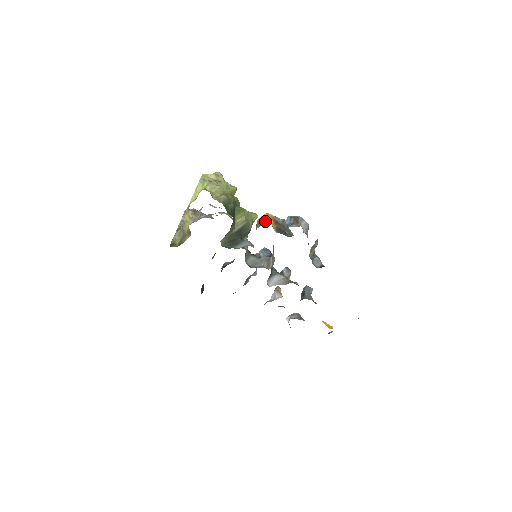
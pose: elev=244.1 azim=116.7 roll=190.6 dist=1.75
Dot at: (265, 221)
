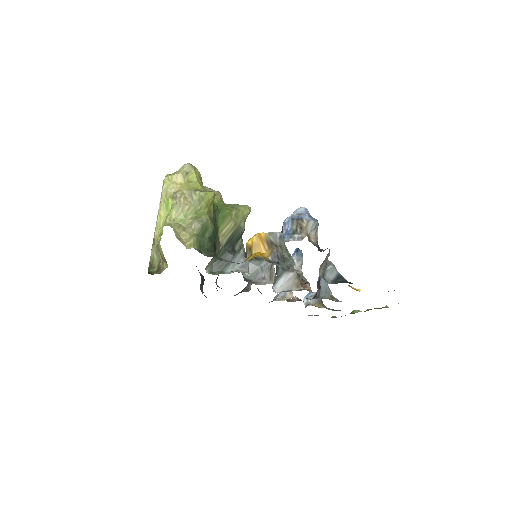
Dot at: (256, 248)
